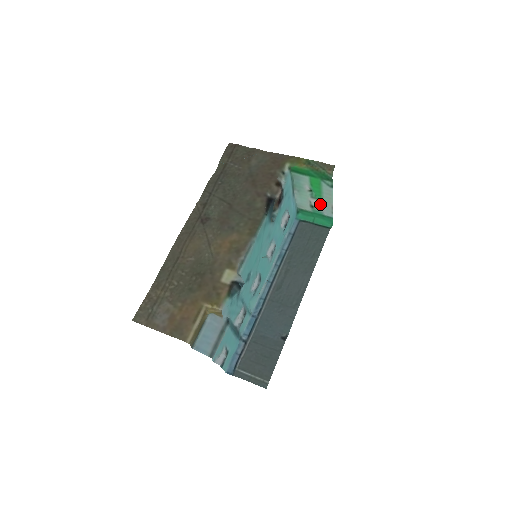
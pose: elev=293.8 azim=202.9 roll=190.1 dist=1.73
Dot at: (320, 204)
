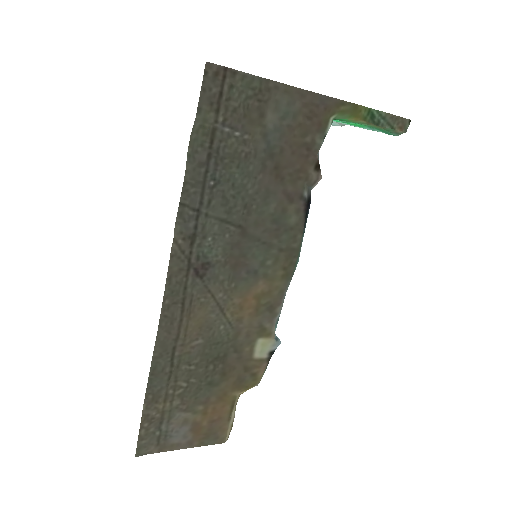
Dot at: occluded
